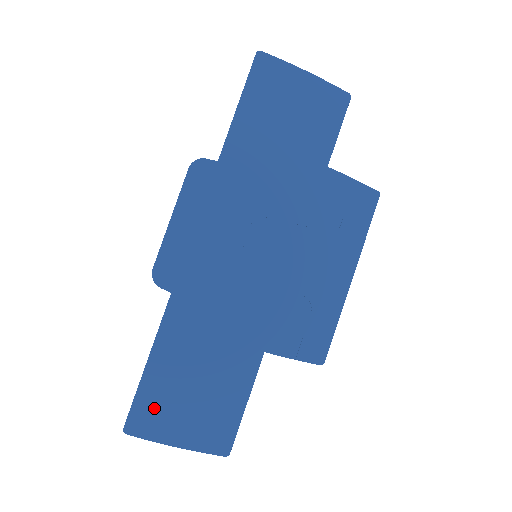
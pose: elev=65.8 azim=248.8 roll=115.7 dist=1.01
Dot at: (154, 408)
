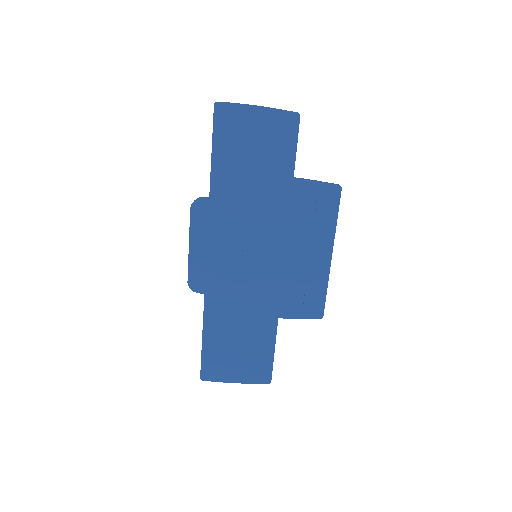
Dot at: (215, 364)
